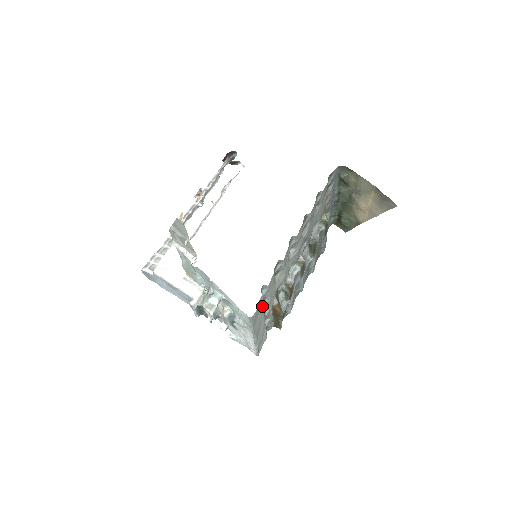
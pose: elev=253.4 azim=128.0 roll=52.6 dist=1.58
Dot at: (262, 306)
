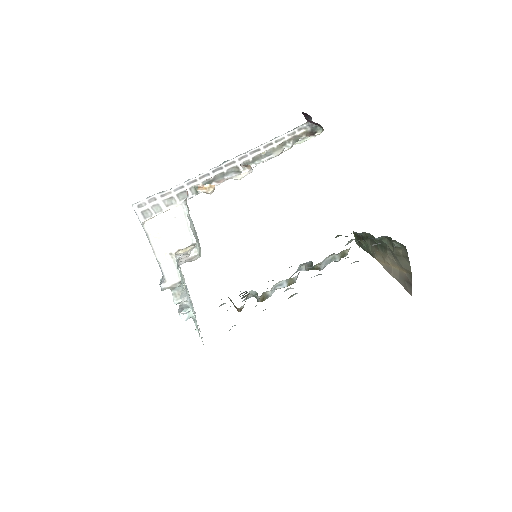
Dot at: occluded
